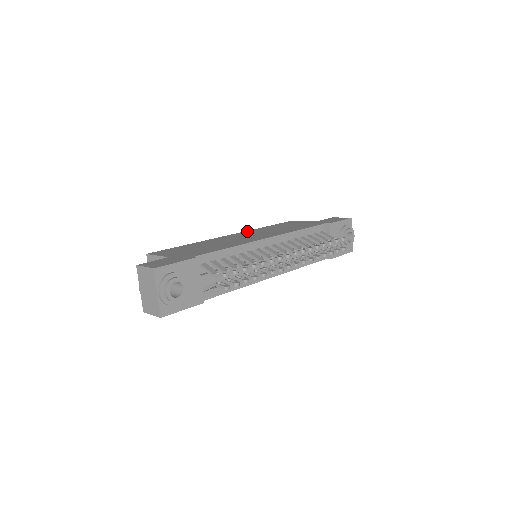
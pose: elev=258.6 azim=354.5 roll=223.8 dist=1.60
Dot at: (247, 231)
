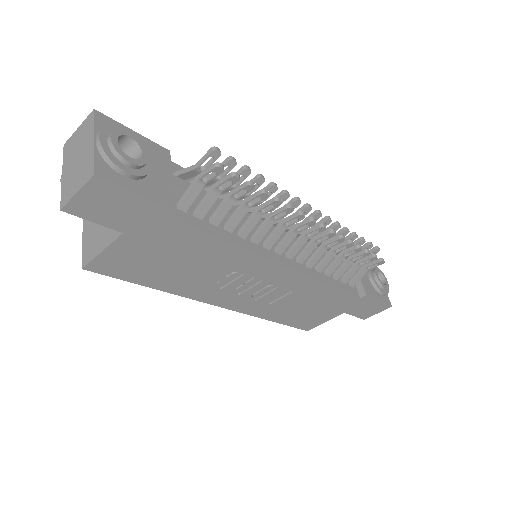
Dot at: occluded
